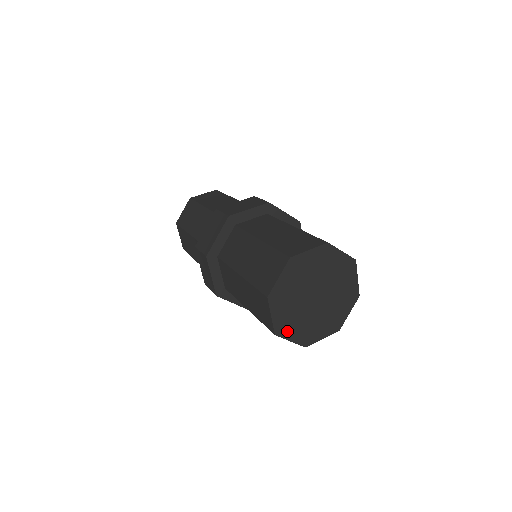
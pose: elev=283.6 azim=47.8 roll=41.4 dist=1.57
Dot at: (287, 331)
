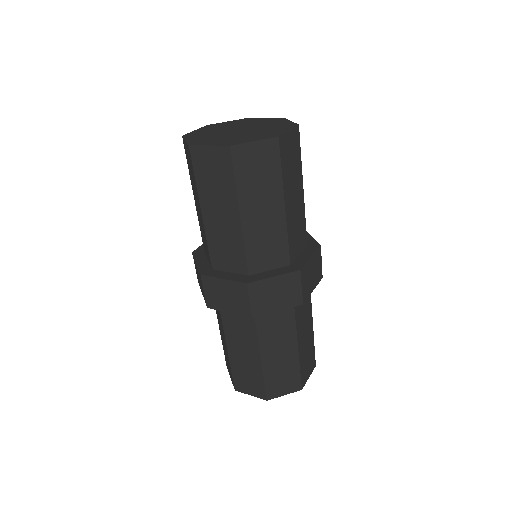
Dot at: (204, 143)
